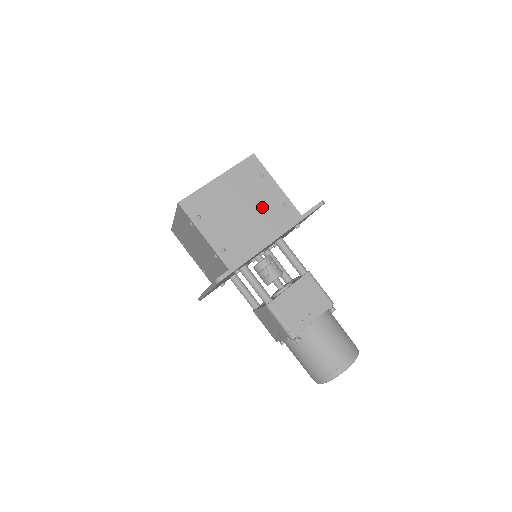
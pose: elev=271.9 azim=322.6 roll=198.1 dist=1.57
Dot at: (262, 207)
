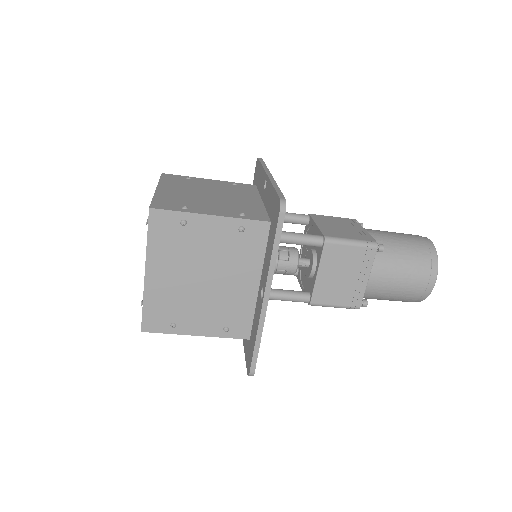
Dot at: (220, 256)
